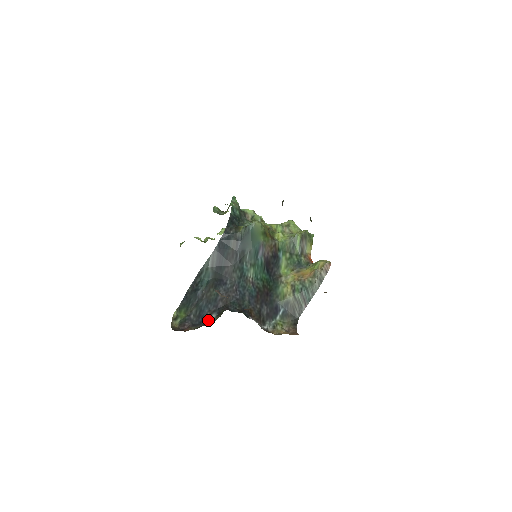
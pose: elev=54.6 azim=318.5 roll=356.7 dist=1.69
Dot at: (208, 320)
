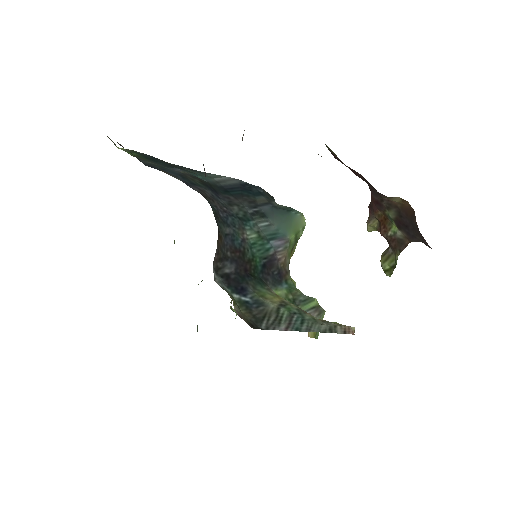
Dot at: (164, 171)
